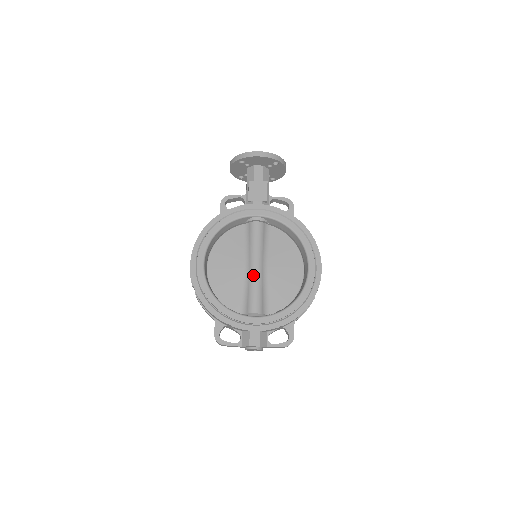
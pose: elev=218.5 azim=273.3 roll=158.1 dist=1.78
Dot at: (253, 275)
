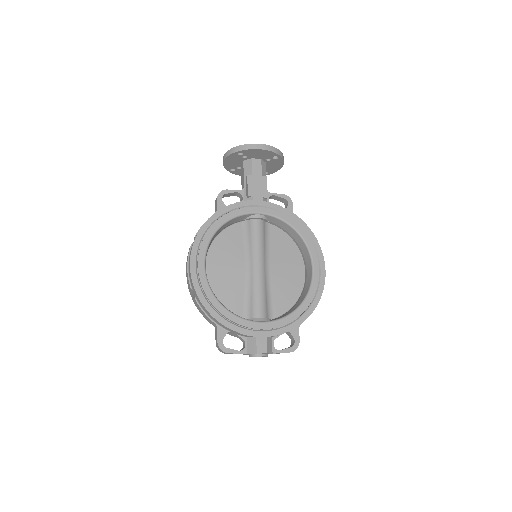
Dot at: (256, 277)
